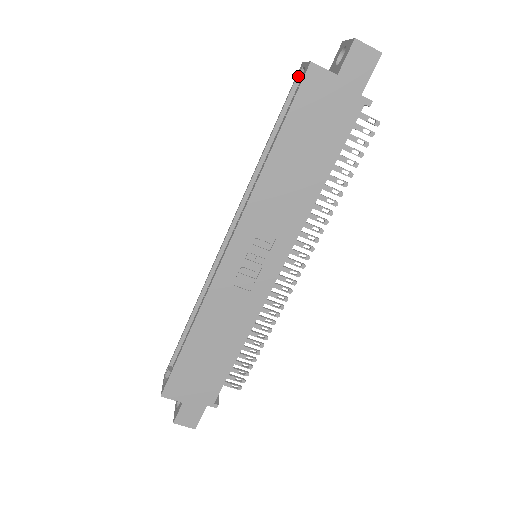
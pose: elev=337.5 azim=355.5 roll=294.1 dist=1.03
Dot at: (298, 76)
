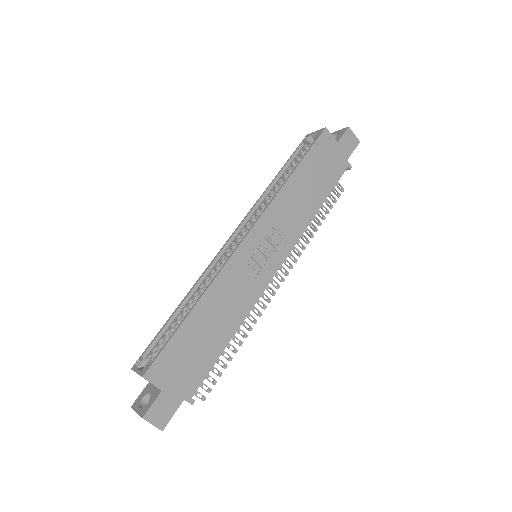
Dot at: (307, 139)
